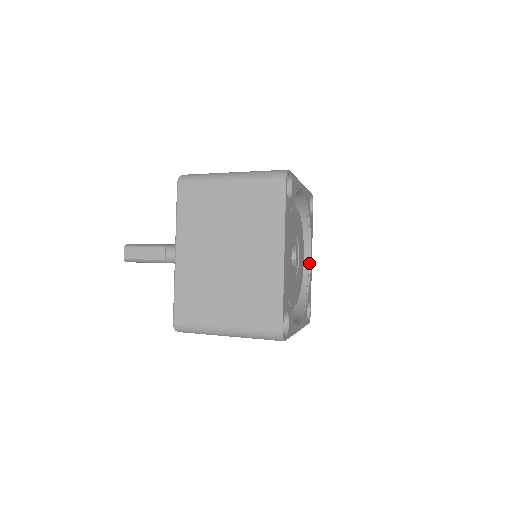
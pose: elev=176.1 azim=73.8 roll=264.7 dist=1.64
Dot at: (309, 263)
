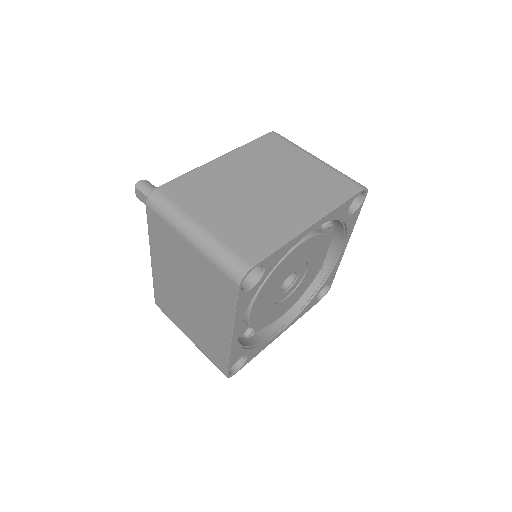
Dot at: (339, 252)
